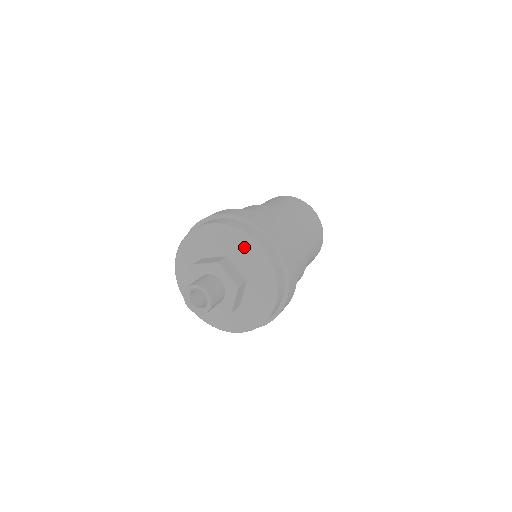
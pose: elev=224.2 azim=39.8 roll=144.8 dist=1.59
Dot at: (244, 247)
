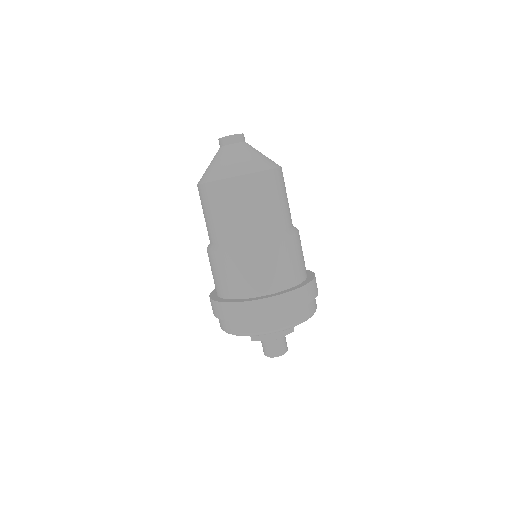
Dot at: occluded
